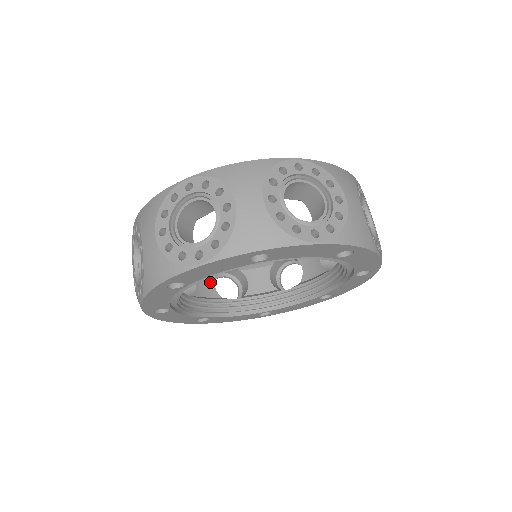
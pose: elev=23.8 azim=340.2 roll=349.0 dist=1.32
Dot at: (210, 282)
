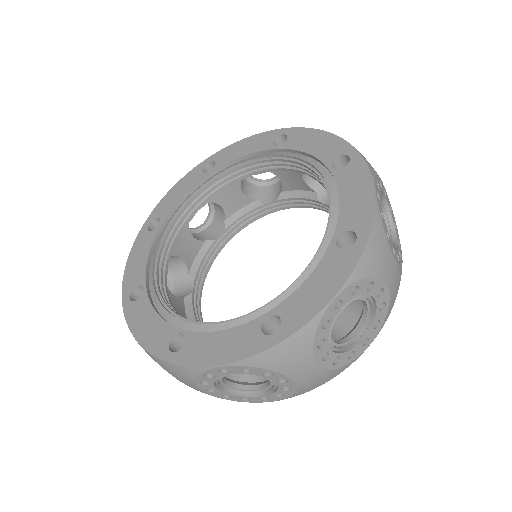
Dot at: (189, 240)
